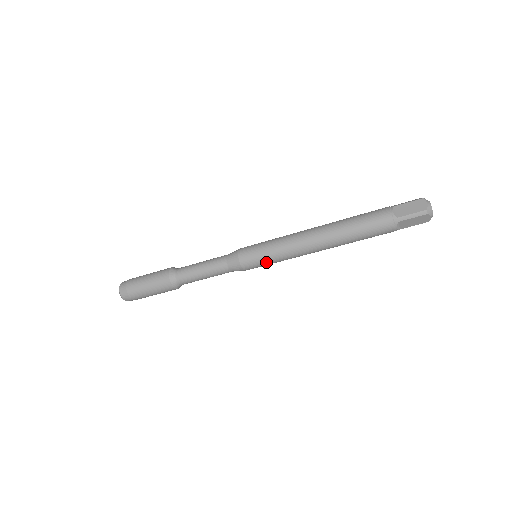
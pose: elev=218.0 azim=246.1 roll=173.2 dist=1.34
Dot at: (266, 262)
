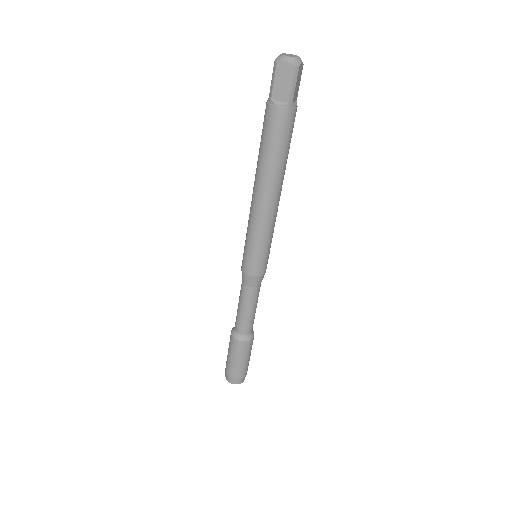
Dot at: (252, 251)
